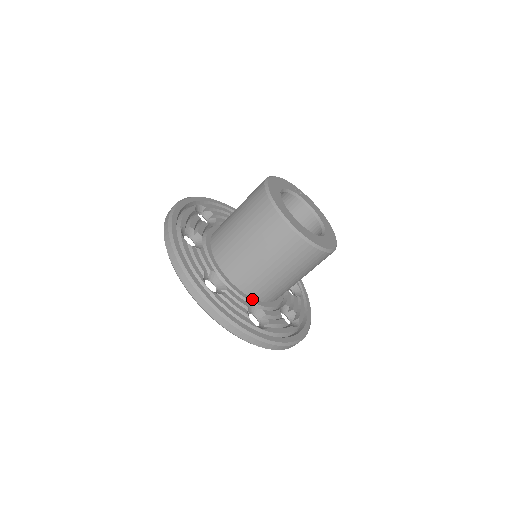
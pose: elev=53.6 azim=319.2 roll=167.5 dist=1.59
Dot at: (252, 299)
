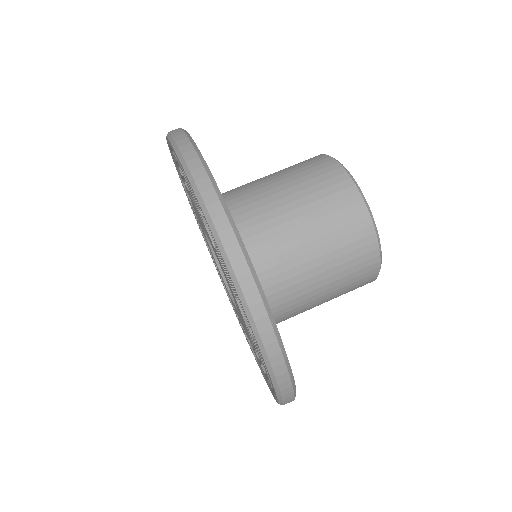
Dot at: occluded
